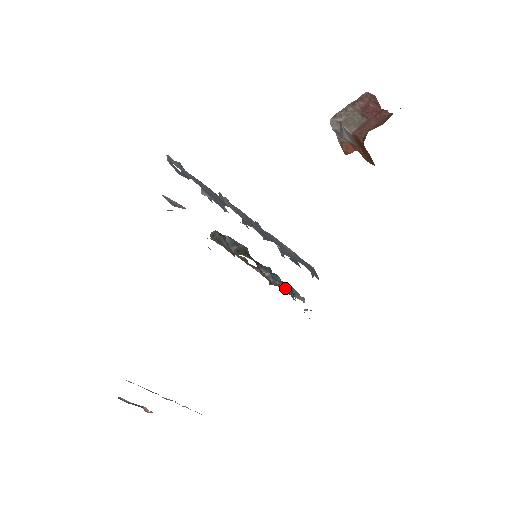
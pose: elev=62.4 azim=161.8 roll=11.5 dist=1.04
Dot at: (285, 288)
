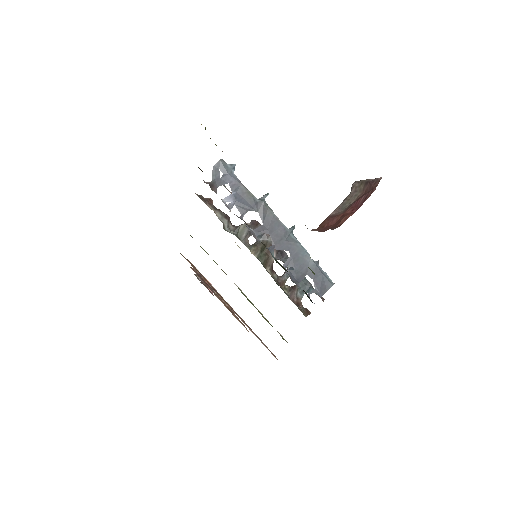
Dot at: (296, 285)
